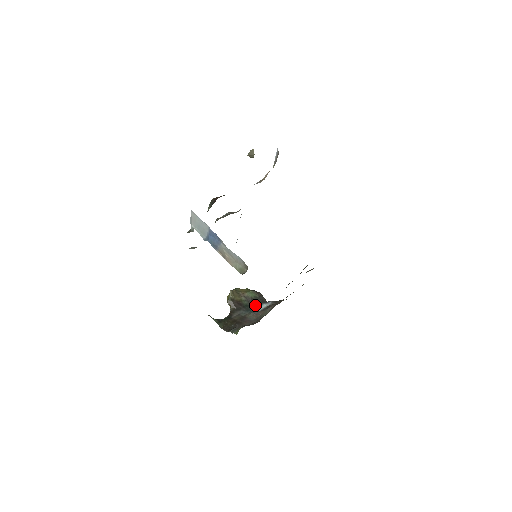
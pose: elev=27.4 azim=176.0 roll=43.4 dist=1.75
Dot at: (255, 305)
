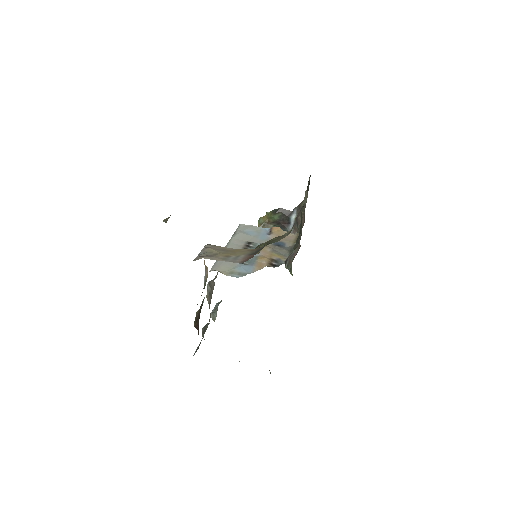
Dot at: (285, 223)
